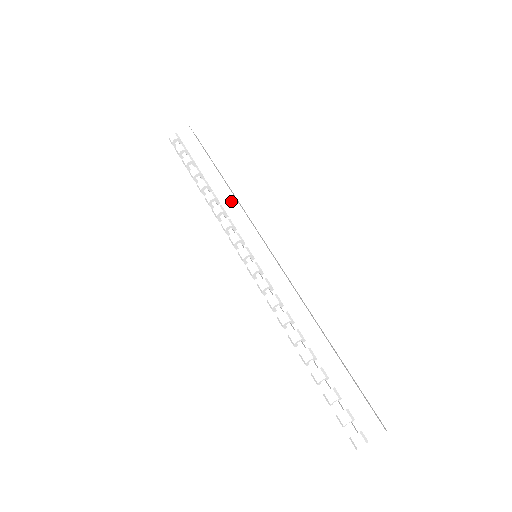
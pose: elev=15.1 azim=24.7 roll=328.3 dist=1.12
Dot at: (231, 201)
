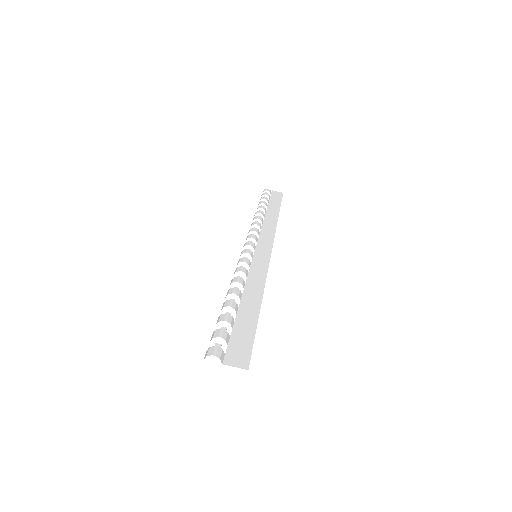
Dot at: (272, 223)
